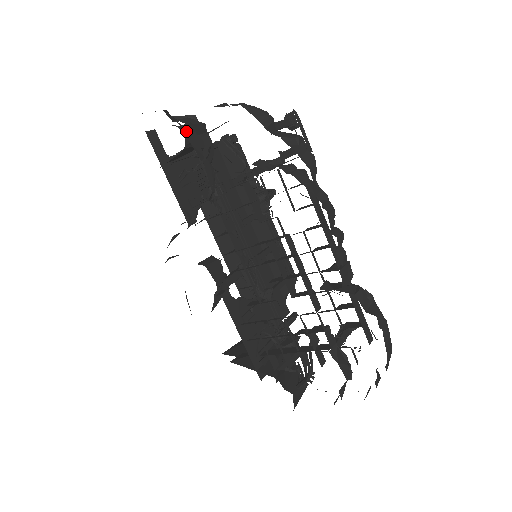
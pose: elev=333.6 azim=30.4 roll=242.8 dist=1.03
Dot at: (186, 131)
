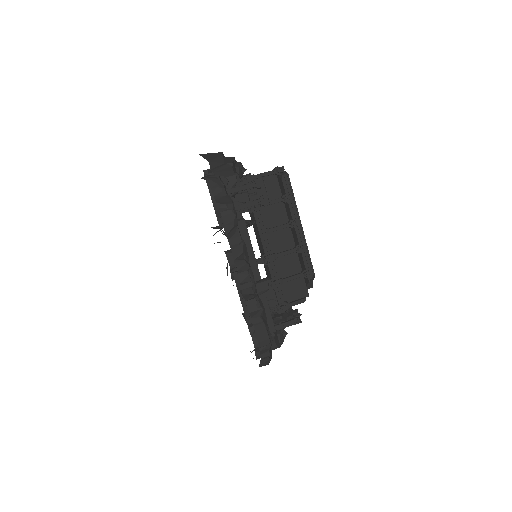
Dot at: occluded
